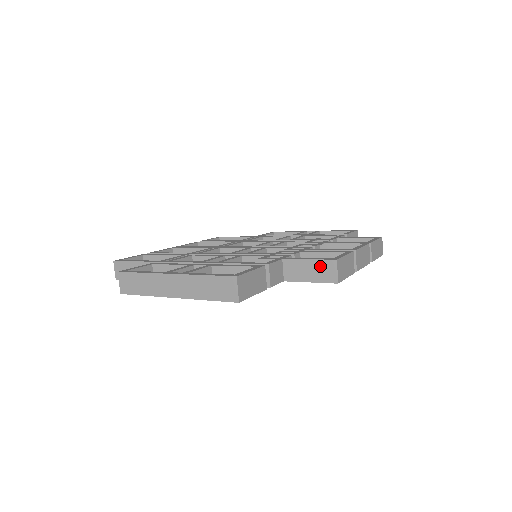
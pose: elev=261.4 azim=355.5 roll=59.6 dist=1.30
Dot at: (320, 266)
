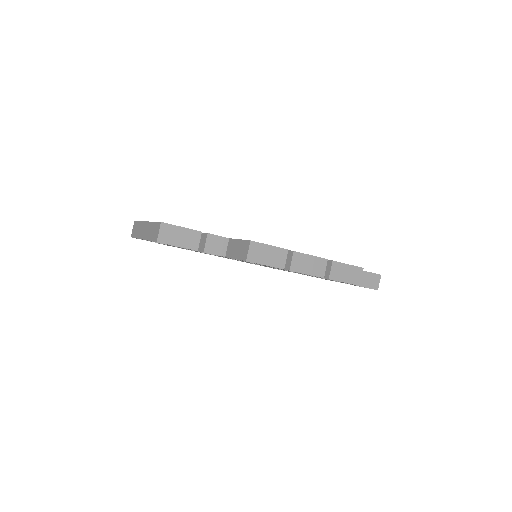
Dot at: (242, 245)
